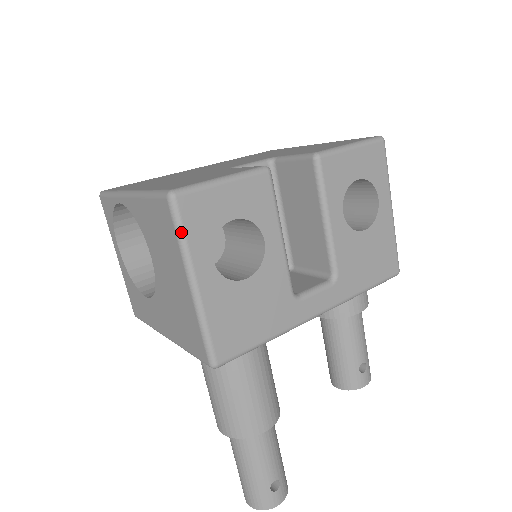
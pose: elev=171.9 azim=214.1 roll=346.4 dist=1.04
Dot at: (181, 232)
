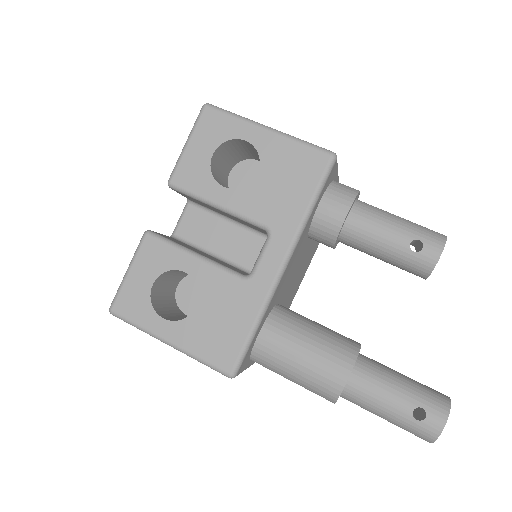
Dot at: (132, 324)
